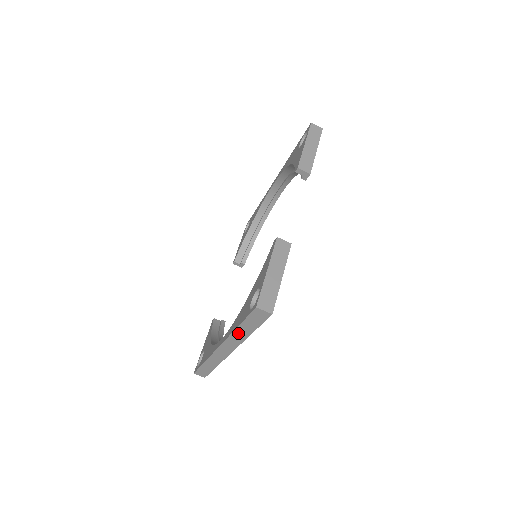
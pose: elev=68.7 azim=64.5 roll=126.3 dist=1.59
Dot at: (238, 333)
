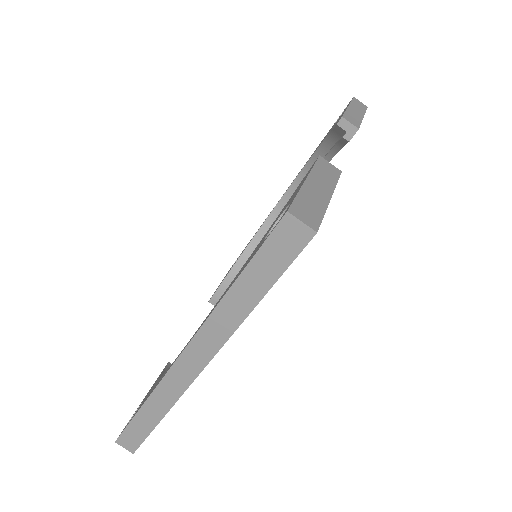
Dot at: (228, 307)
